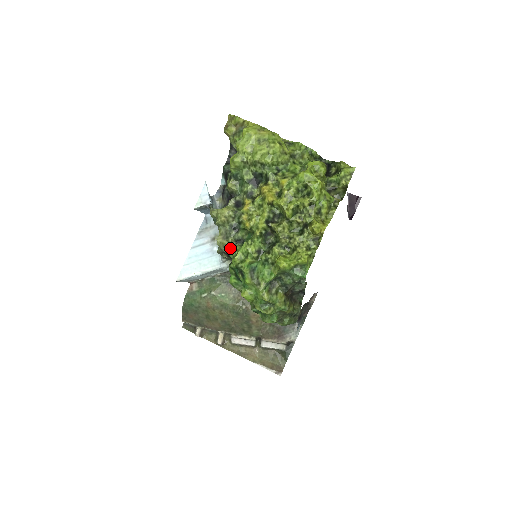
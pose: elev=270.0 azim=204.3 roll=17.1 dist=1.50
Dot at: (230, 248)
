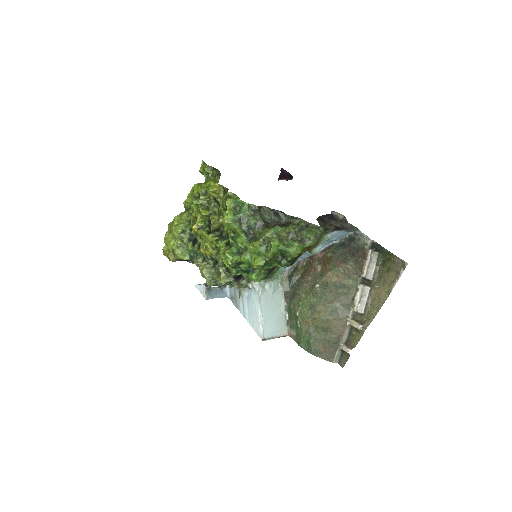
Dot at: (228, 273)
